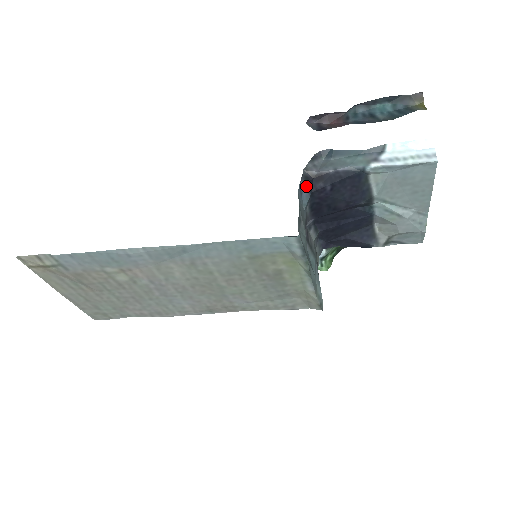
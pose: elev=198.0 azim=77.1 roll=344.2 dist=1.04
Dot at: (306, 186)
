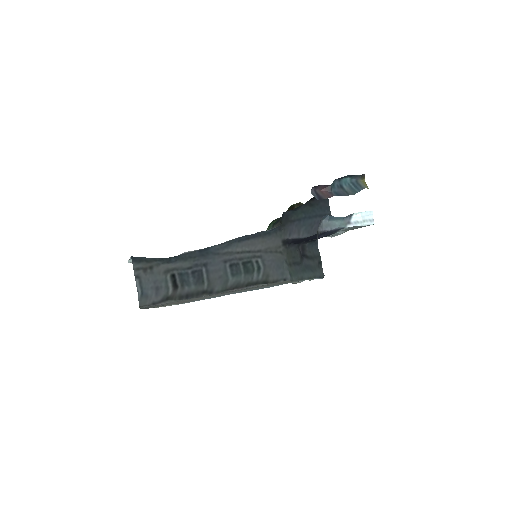
Dot at: (317, 239)
